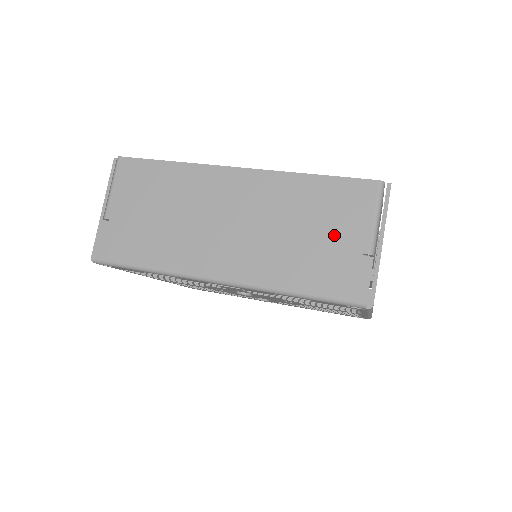
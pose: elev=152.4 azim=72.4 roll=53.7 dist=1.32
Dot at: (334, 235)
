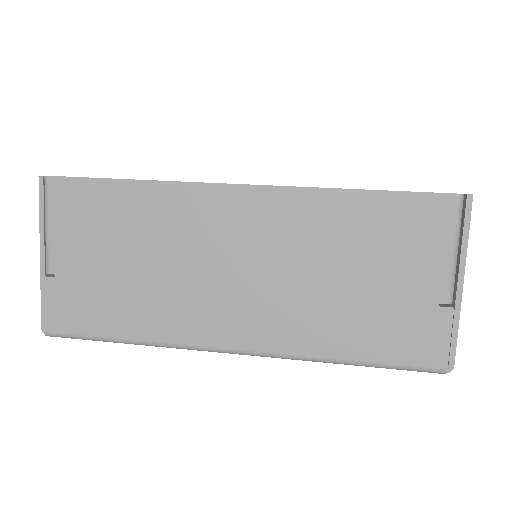
Dot at: (395, 279)
